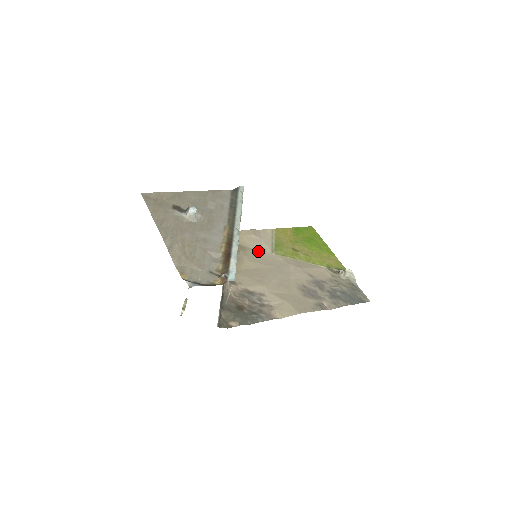
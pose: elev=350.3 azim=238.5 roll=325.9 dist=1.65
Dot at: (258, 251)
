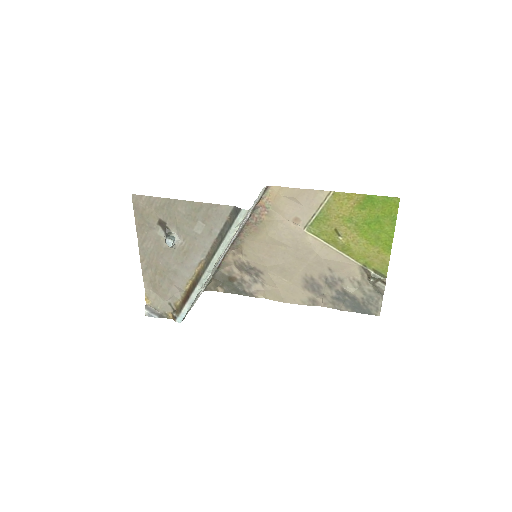
Dot at: (287, 222)
